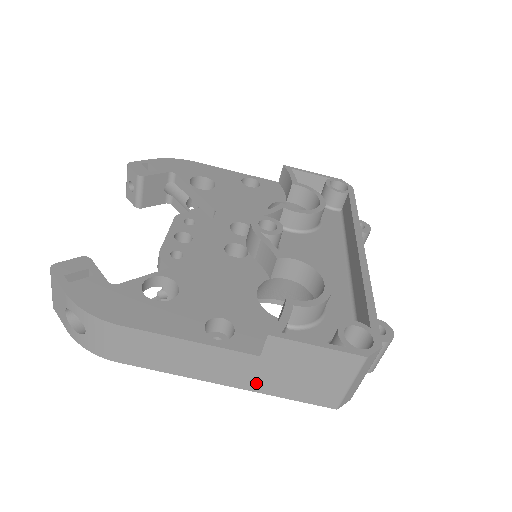
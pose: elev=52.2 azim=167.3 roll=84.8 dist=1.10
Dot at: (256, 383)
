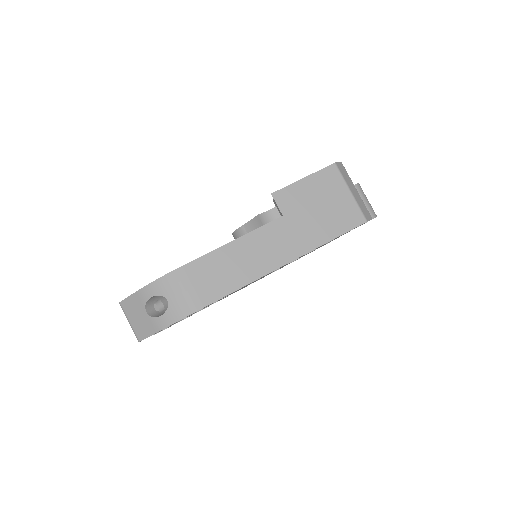
Dot at: (302, 243)
